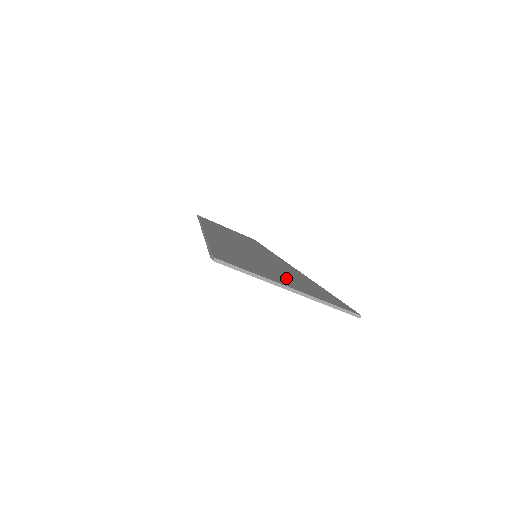
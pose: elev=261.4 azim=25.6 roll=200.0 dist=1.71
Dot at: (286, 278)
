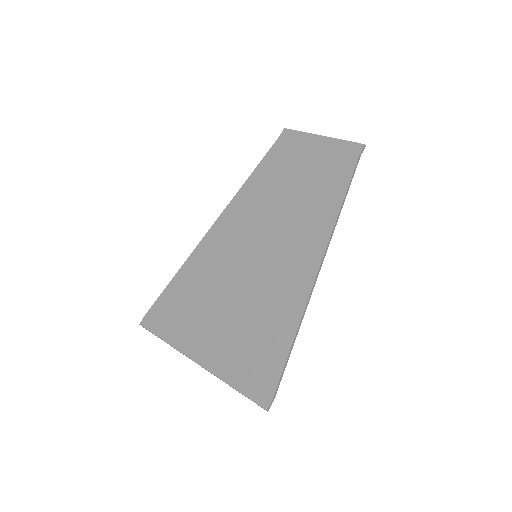
Dot at: (223, 328)
